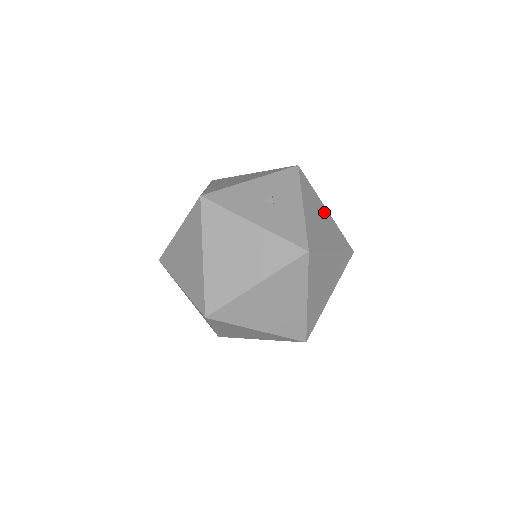
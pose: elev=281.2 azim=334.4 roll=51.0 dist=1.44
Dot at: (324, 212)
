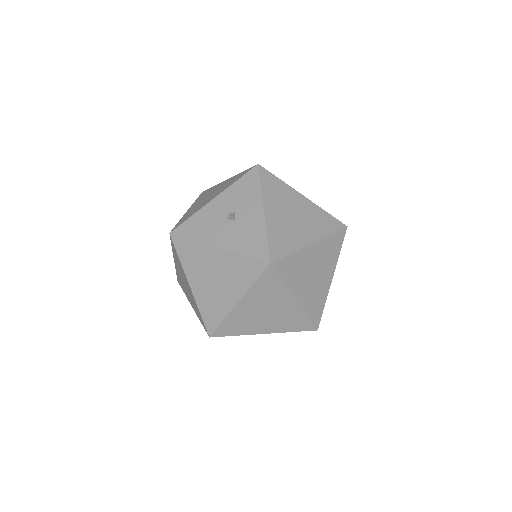
Dot at: (299, 201)
